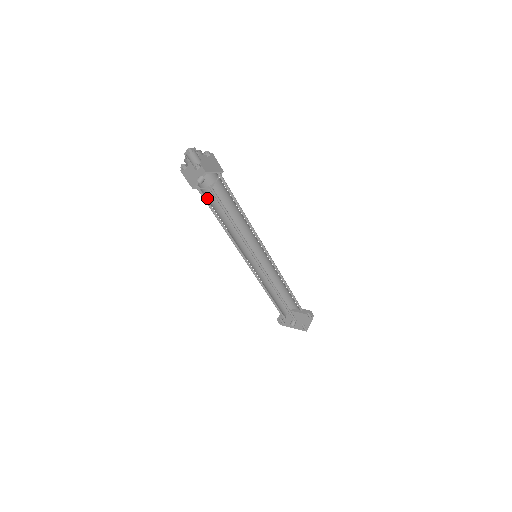
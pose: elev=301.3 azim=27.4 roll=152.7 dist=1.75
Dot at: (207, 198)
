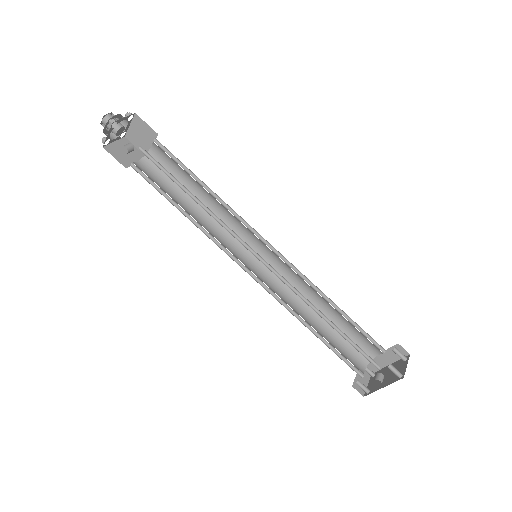
Dot at: (151, 180)
